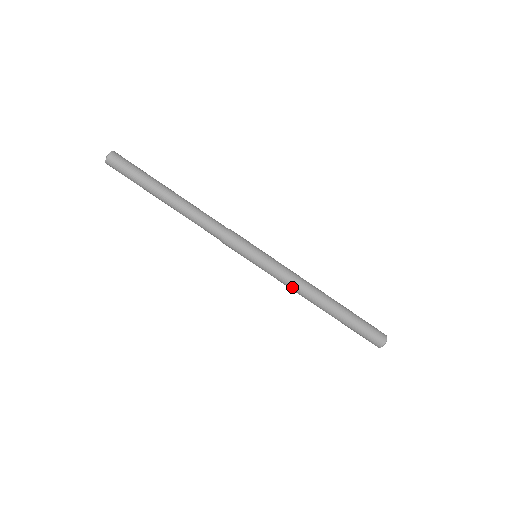
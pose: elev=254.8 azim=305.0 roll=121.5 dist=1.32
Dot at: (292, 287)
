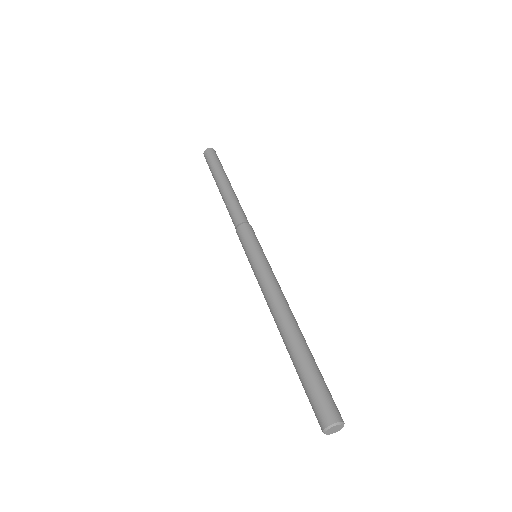
Dot at: (271, 291)
